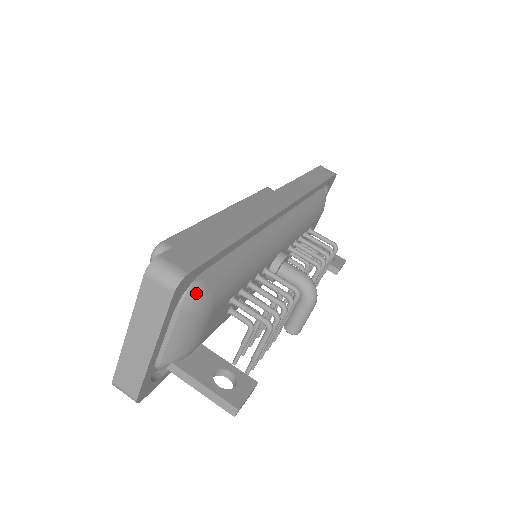
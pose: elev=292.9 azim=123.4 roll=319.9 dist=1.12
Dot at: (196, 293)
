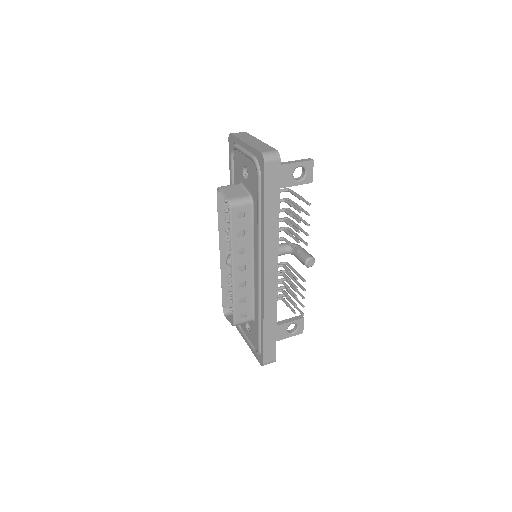
Dot at: occluded
